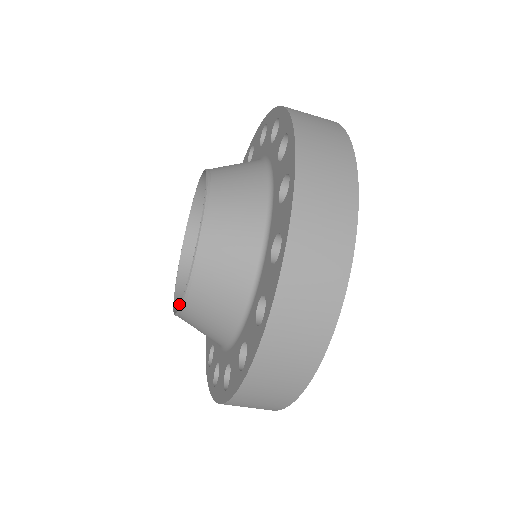
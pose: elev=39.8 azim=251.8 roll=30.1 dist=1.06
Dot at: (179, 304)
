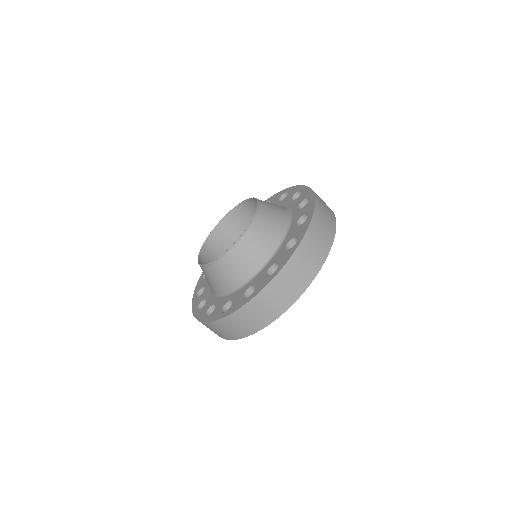
Dot at: (205, 247)
